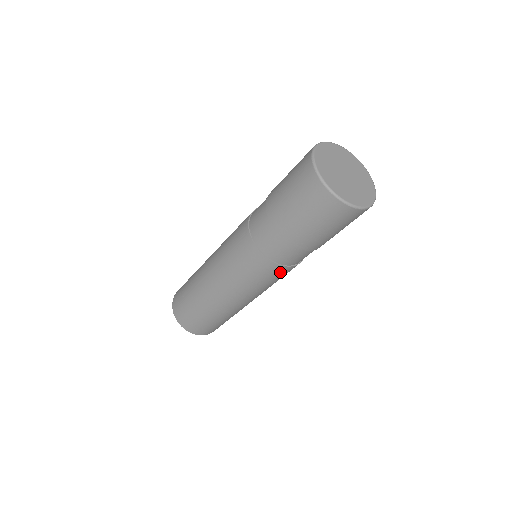
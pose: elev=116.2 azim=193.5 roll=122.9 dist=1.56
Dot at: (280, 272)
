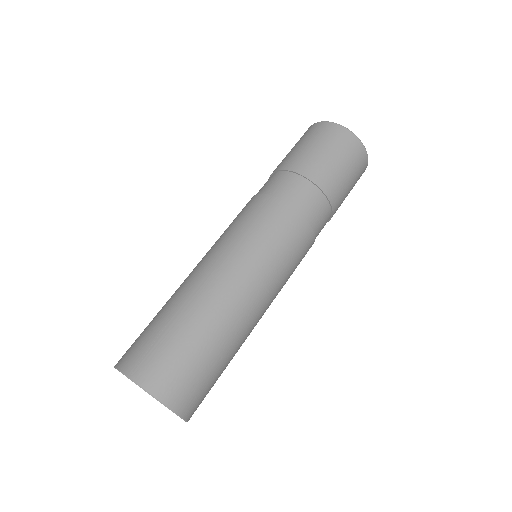
Dot at: (307, 244)
